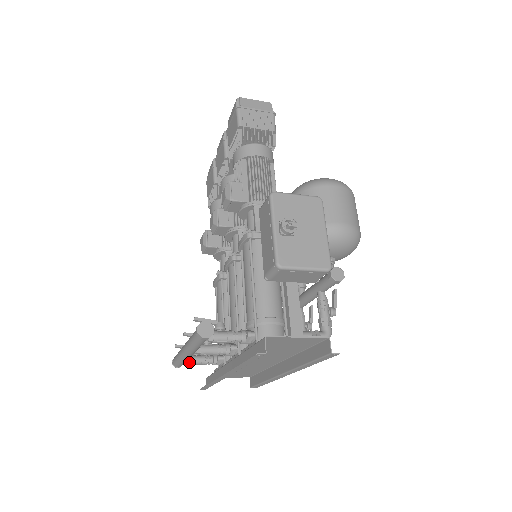
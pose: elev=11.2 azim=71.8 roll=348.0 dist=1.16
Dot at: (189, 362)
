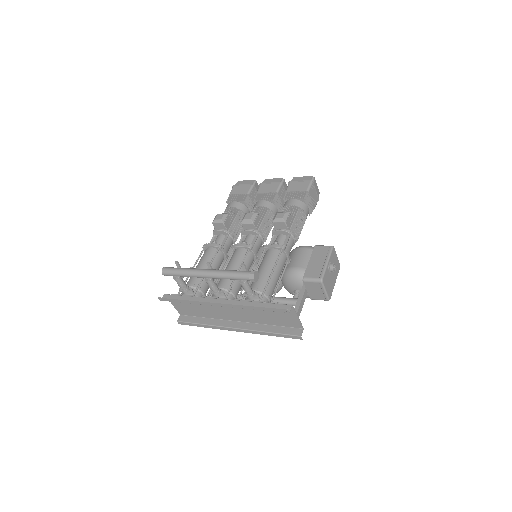
Dot at: (177, 278)
